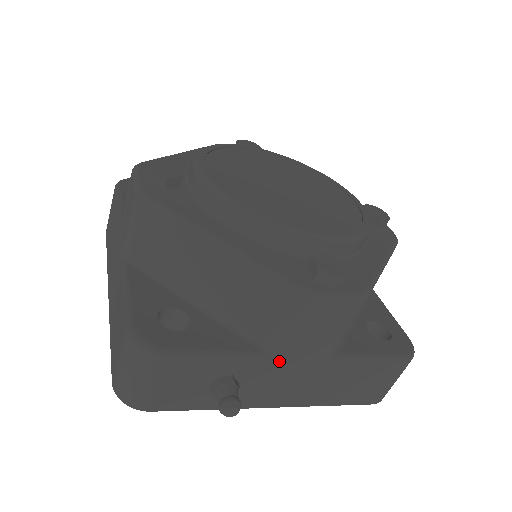
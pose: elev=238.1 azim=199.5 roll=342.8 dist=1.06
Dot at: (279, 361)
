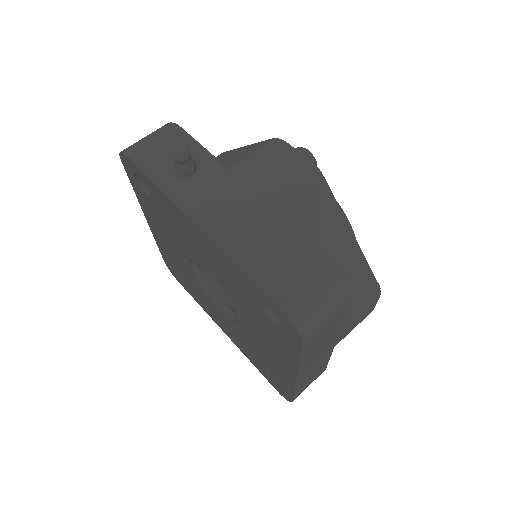
Dot at: (233, 177)
